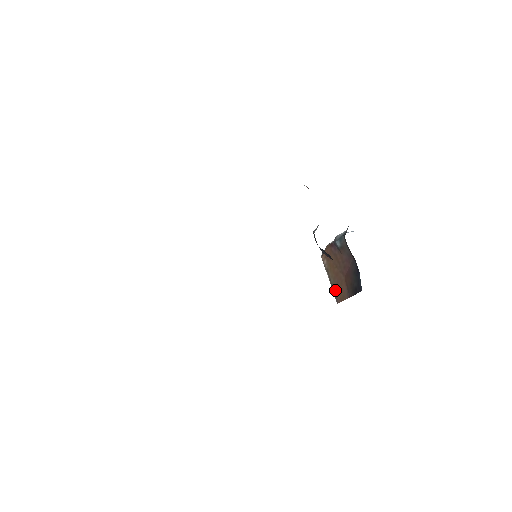
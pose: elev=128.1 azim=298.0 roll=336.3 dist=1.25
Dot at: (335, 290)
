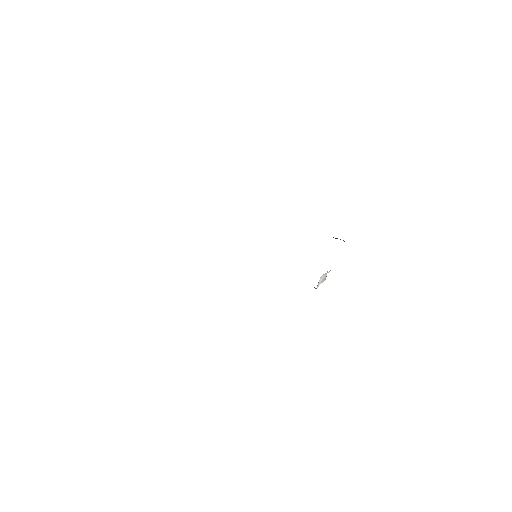
Dot at: occluded
